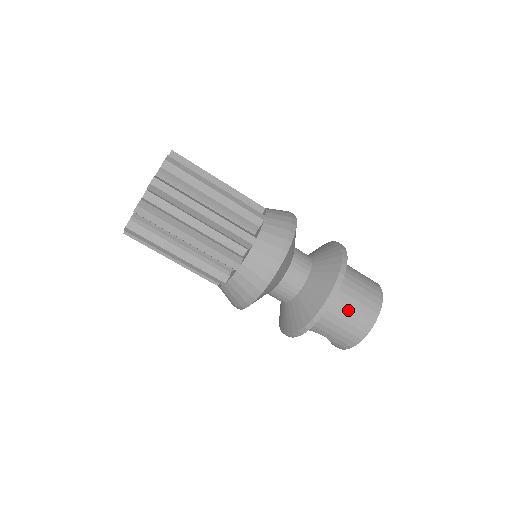
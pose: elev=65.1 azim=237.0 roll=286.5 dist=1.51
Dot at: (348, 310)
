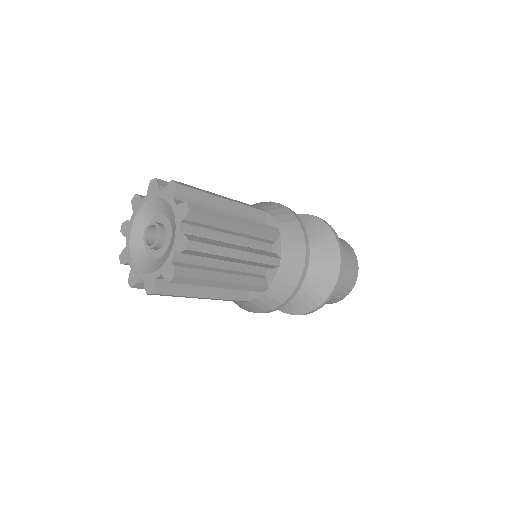
Dot at: occluded
